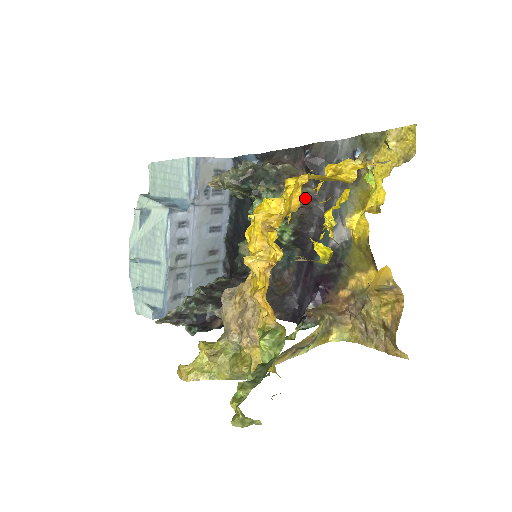
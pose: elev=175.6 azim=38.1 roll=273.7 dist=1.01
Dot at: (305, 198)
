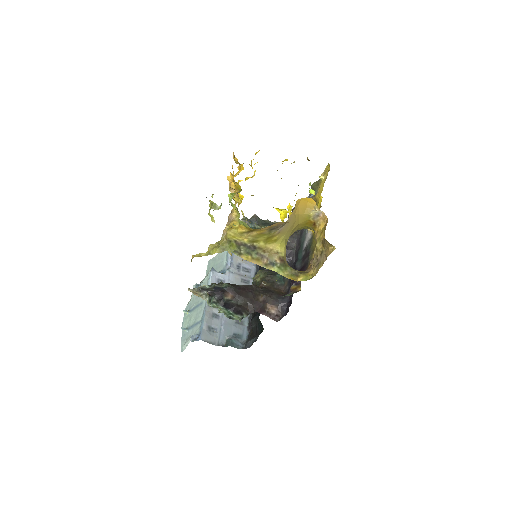
Dot at: occluded
